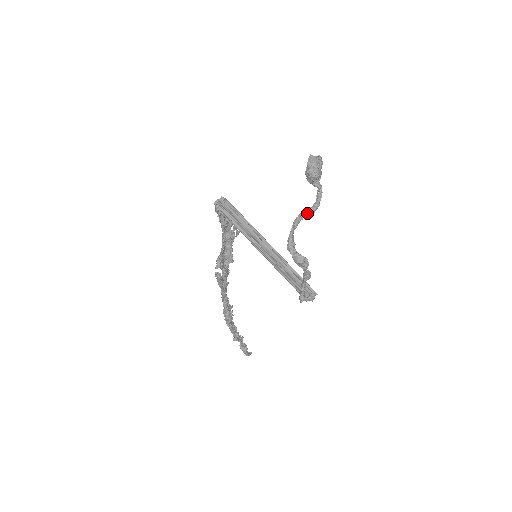
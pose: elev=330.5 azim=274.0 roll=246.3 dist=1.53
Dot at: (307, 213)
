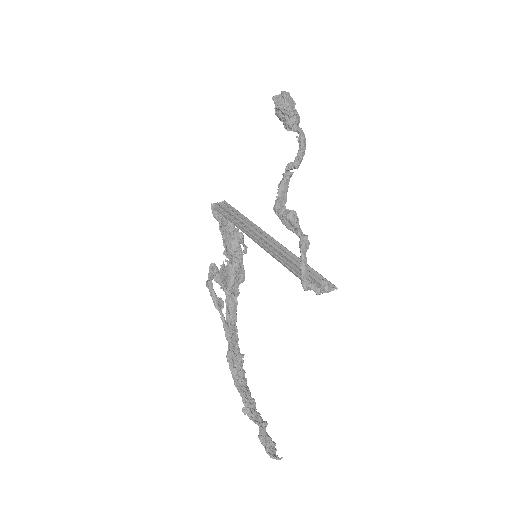
Dot at: (291, 163)
